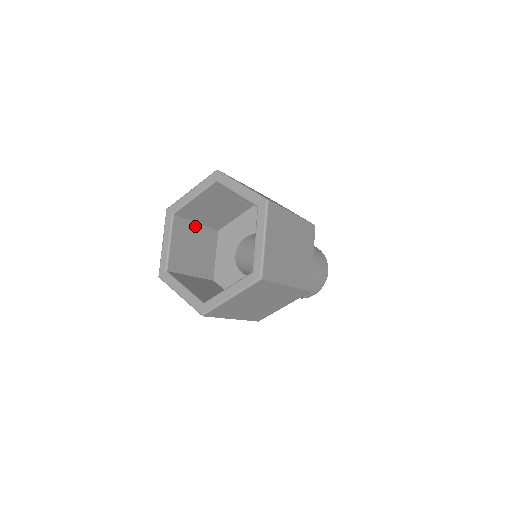
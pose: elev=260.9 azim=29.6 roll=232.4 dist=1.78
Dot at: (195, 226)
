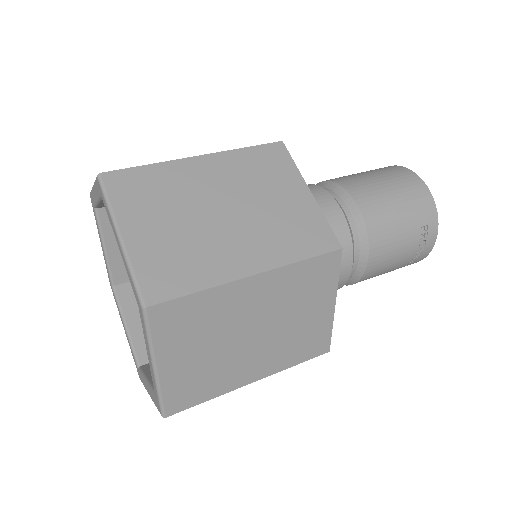
Dot at: occluded
